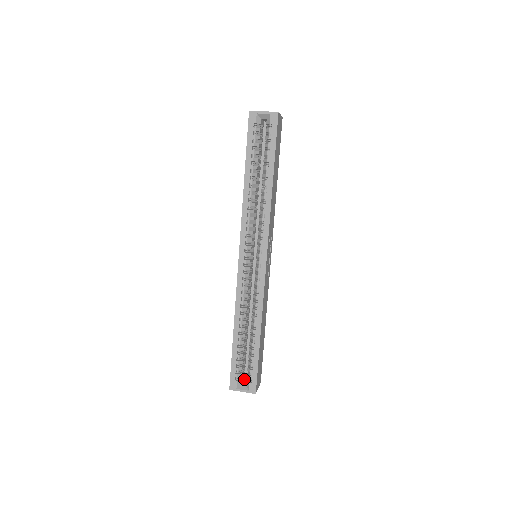
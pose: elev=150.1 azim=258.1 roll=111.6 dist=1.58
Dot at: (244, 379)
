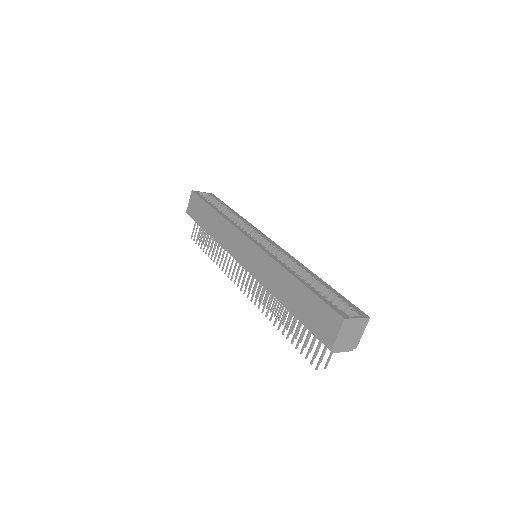
Dot at: occluded
